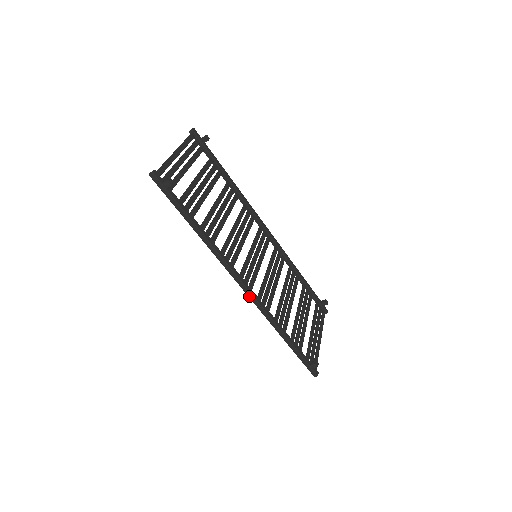
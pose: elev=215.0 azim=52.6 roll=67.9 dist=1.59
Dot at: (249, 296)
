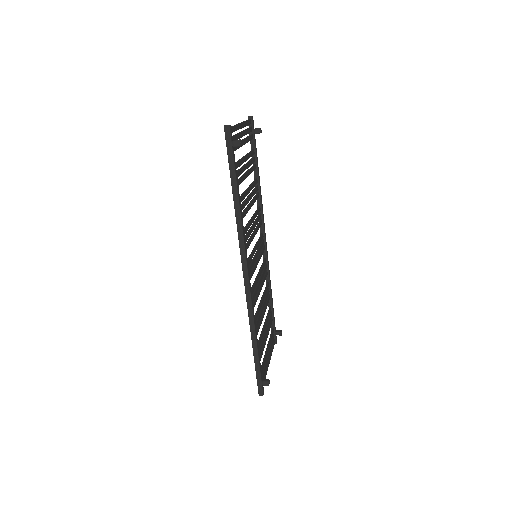
Dot at: (246, 287)
